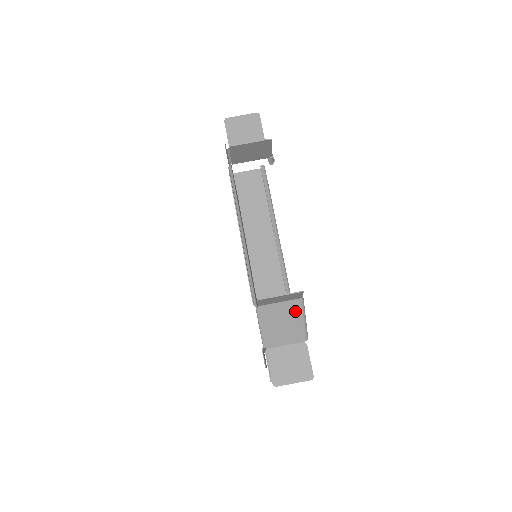
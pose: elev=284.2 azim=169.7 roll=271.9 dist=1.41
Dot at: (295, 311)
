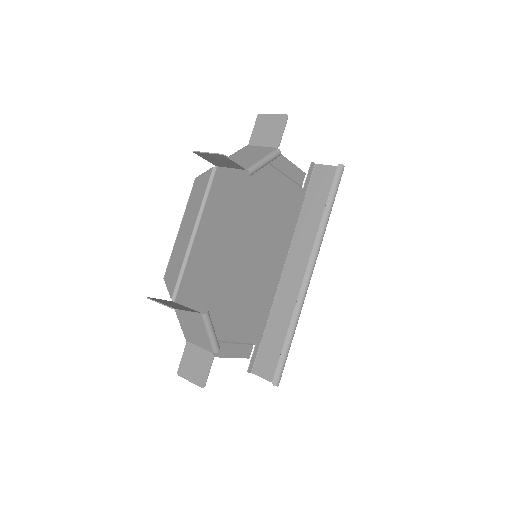
Dot at: (200, 322)
